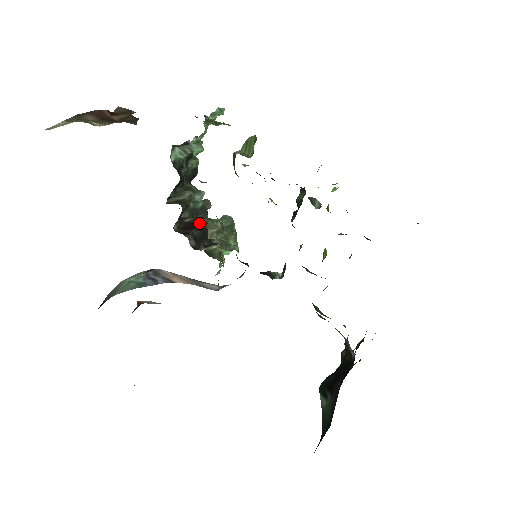
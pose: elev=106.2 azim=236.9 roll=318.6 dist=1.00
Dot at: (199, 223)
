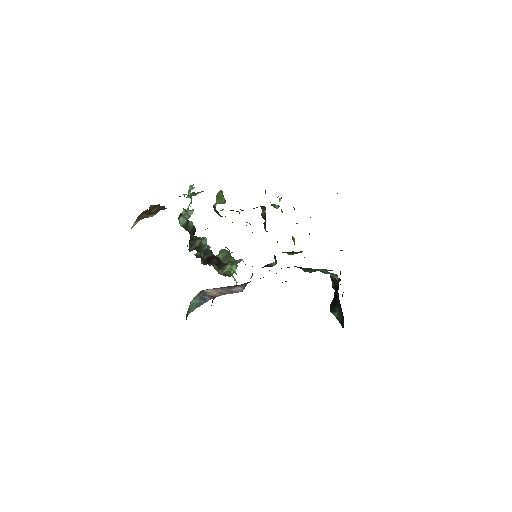
Dot at: (213, 256)
